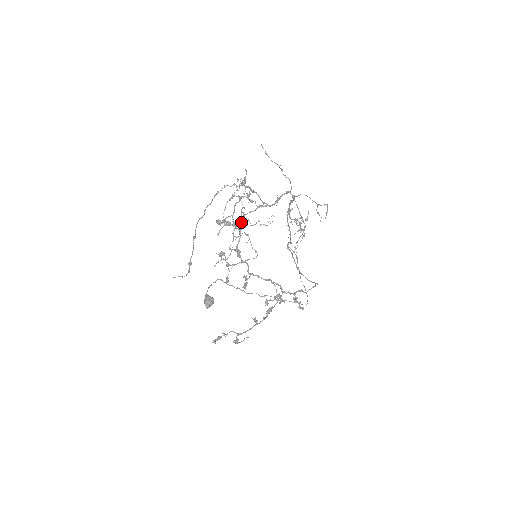
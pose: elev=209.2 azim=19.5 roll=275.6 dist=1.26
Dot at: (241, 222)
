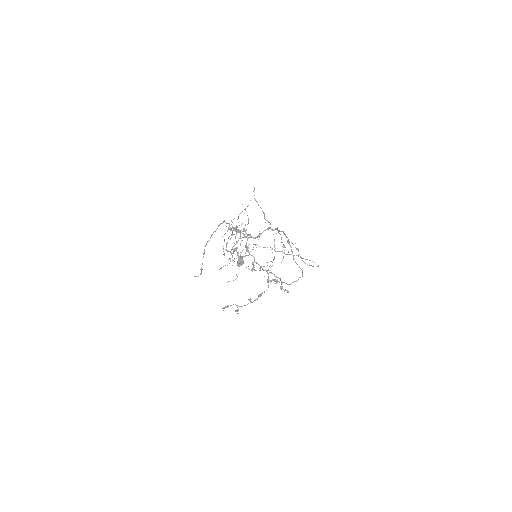
Dot at: occluded
